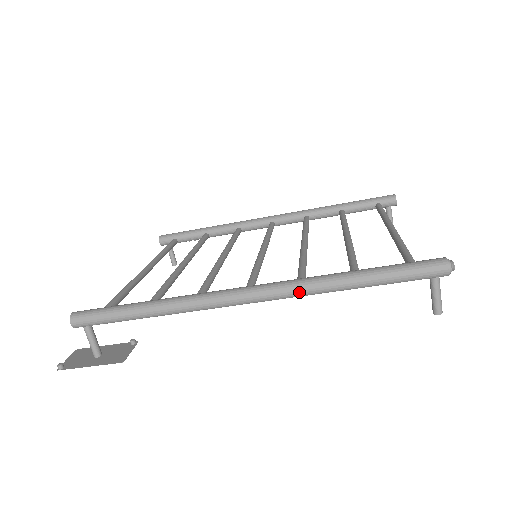
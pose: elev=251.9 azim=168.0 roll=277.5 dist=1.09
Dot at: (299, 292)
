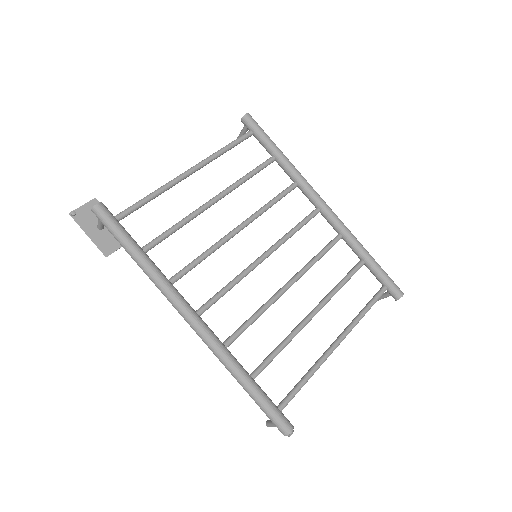
Dot at: (215, 354)
